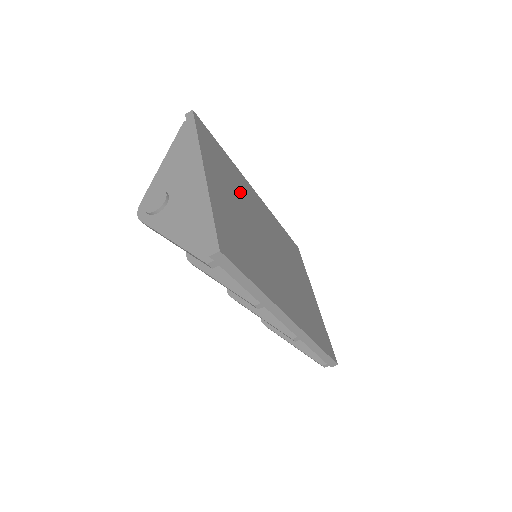
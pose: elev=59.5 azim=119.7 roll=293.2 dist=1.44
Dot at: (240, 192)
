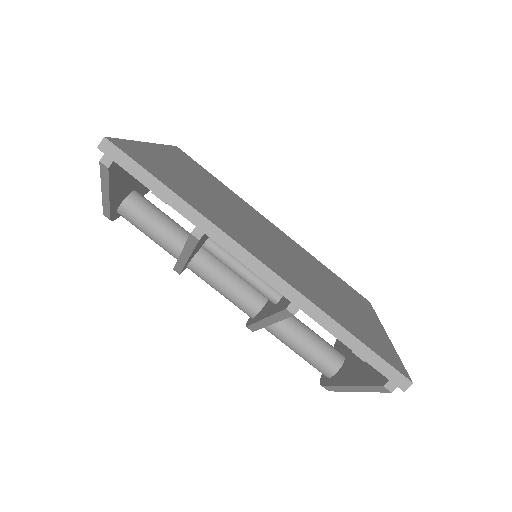
Dot at: (227, 196)
